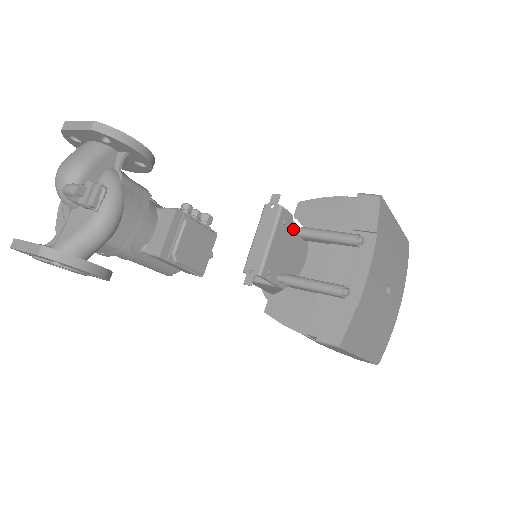
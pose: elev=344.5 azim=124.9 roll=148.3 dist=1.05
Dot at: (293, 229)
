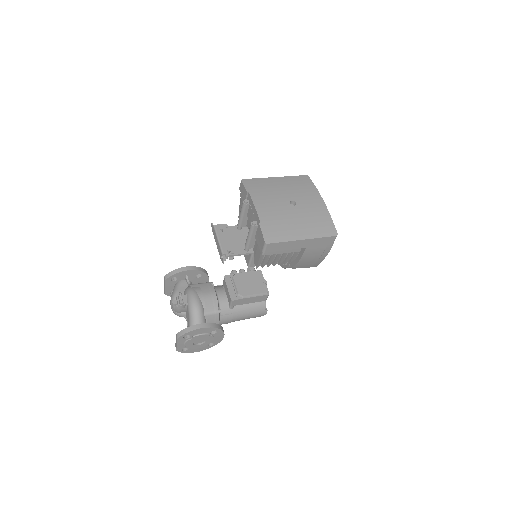
Dot at: (237, 228)
